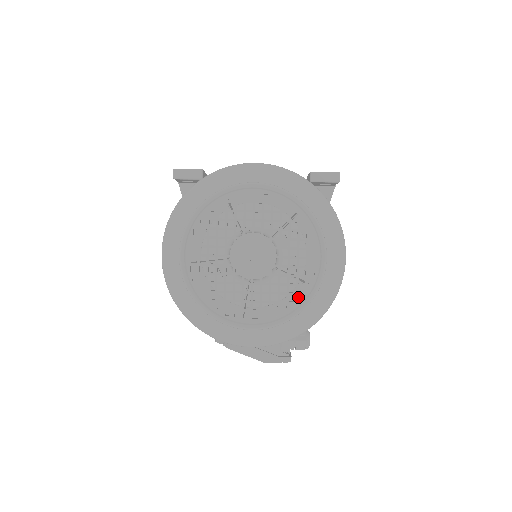
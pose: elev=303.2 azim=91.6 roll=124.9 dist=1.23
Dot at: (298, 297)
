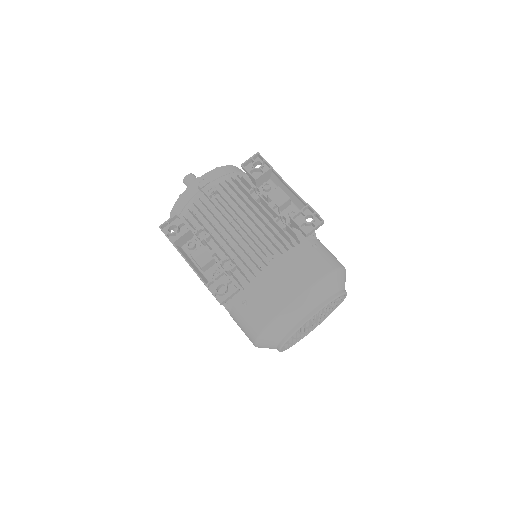
Dot at: (333, 310)
